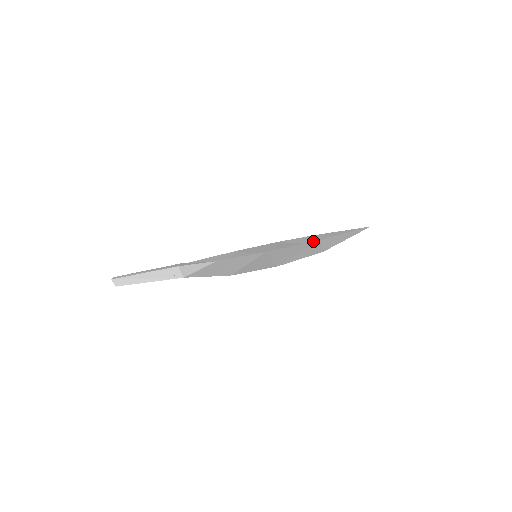
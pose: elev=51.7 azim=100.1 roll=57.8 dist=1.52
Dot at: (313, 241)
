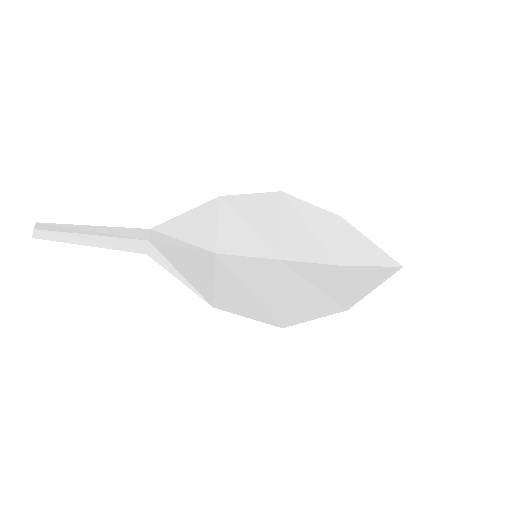
Dot at: (339, 312)
